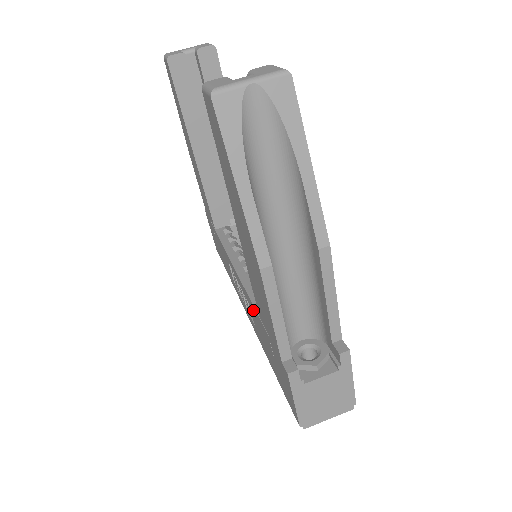
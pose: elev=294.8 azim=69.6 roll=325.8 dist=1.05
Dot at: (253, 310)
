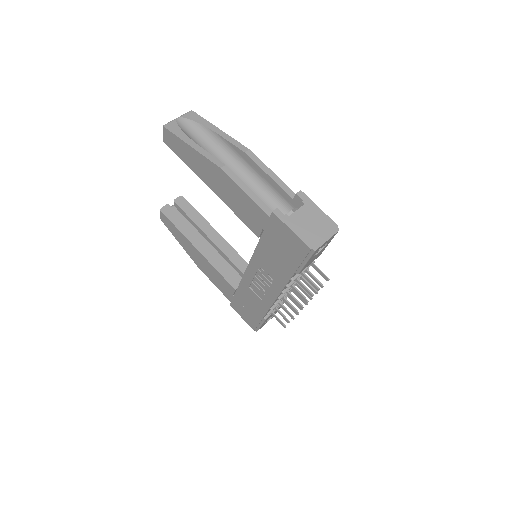
Dot at: (260, 254)
